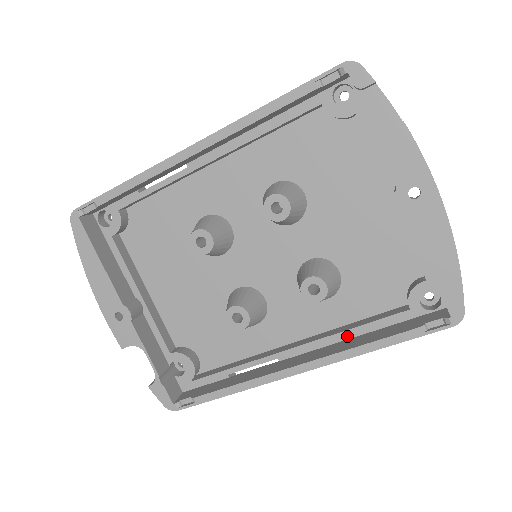
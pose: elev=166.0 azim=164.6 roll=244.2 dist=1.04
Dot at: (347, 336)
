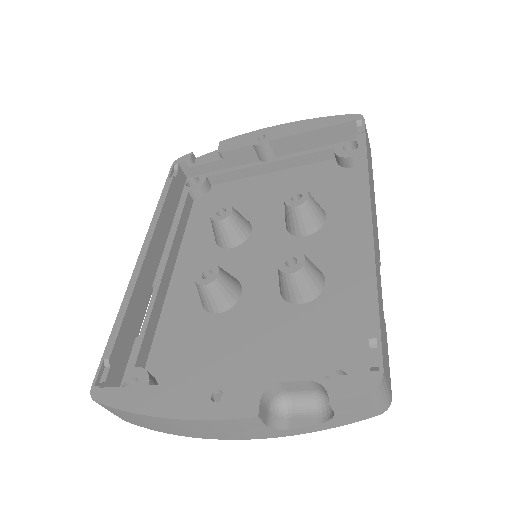
Dot at: occluded
